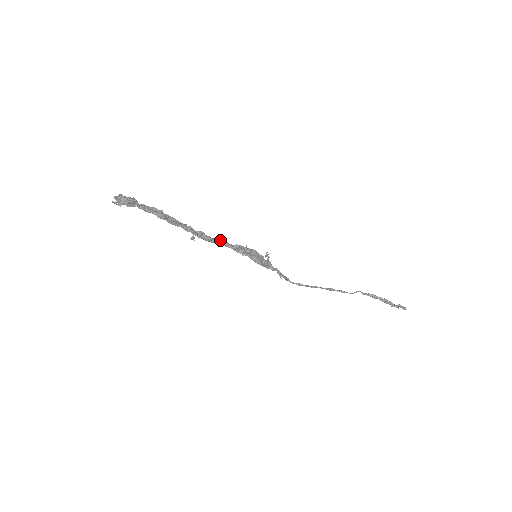
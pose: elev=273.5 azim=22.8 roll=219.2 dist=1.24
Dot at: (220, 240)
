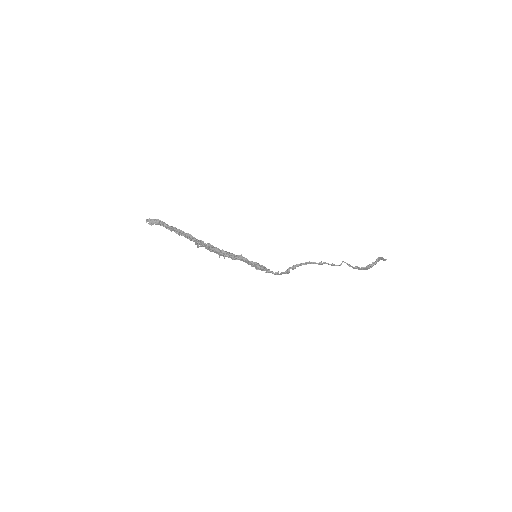
Dot at: (226, 251)
